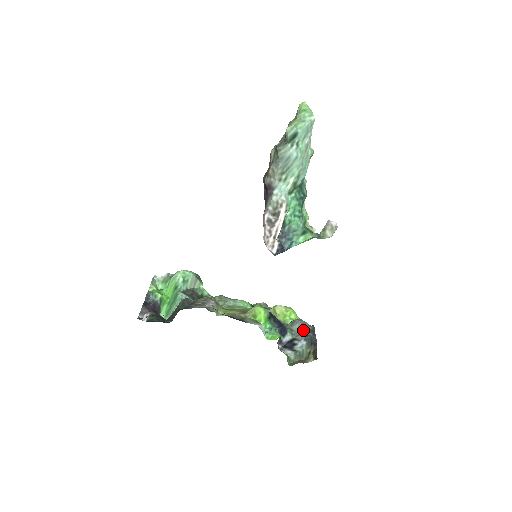
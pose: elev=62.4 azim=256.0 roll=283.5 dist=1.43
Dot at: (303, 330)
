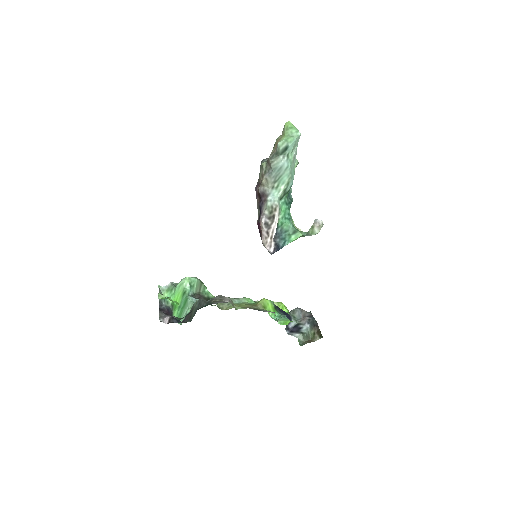
Dot at: (303, 316)
